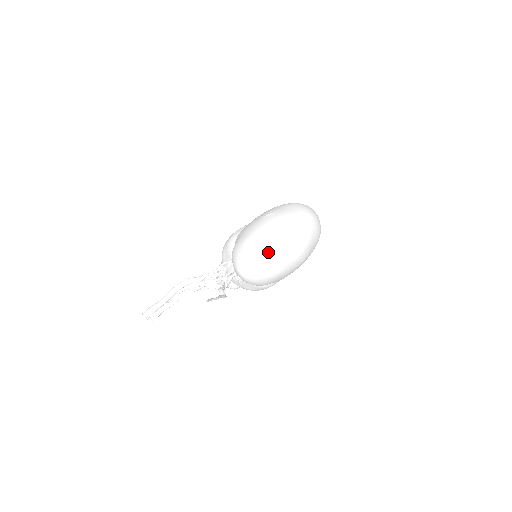
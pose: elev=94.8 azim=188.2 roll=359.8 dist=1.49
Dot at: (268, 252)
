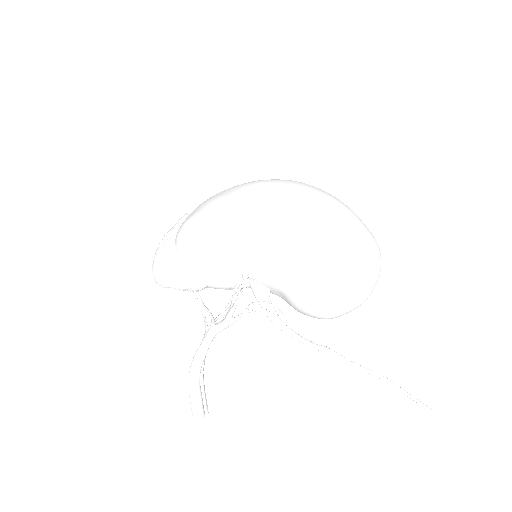
Dot at: occluded
